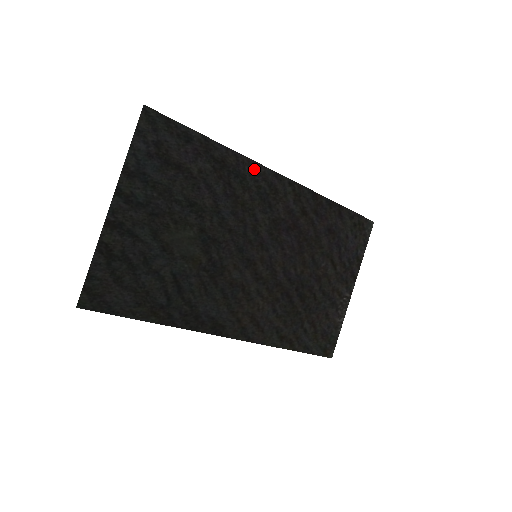
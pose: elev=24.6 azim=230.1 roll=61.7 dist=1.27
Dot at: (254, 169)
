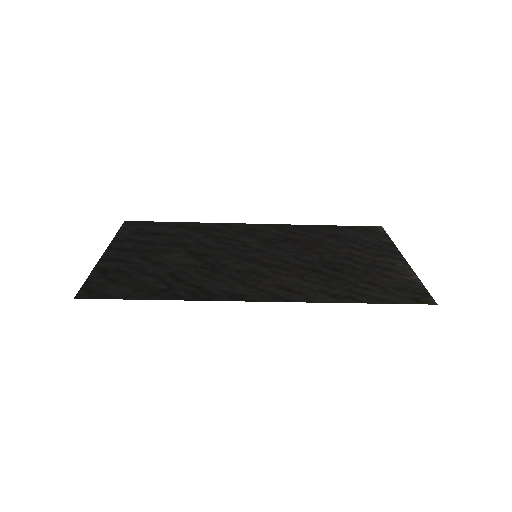
Dot at: (226, 226)
